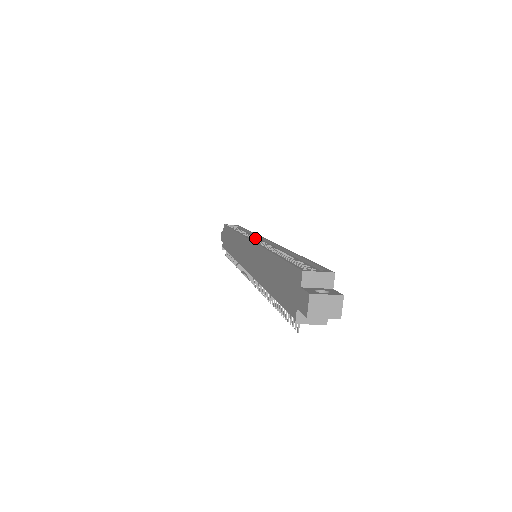
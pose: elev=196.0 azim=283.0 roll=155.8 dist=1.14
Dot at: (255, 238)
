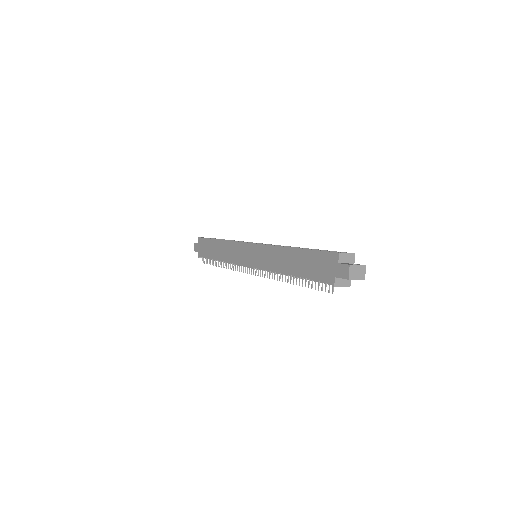
Dot at: occluded
